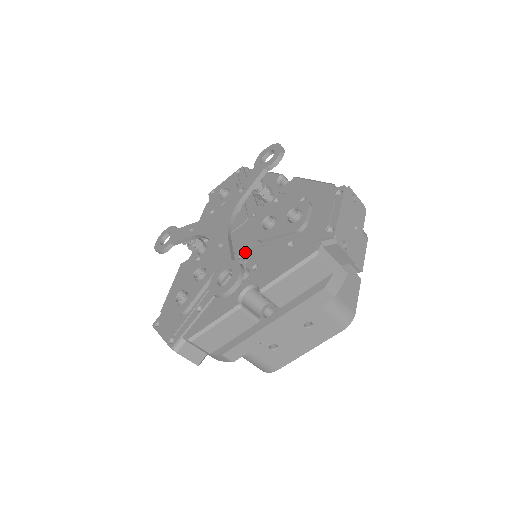
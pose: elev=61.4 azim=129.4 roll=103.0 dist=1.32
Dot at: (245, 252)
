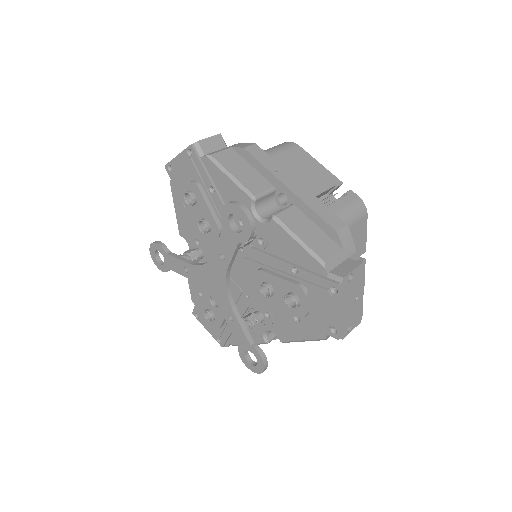
Dot at: (251, 295)
